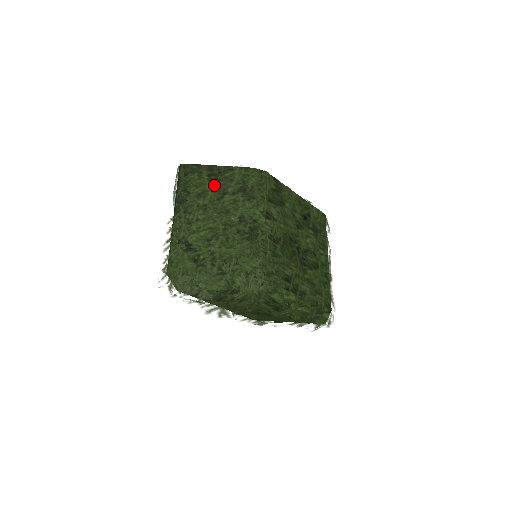
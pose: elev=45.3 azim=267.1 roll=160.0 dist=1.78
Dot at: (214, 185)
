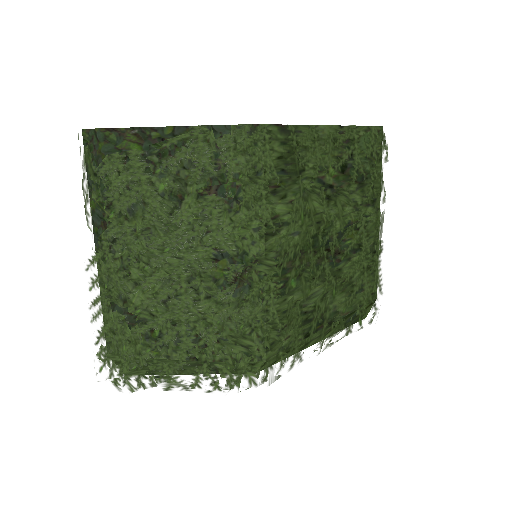
Dot at: (157, 183)
